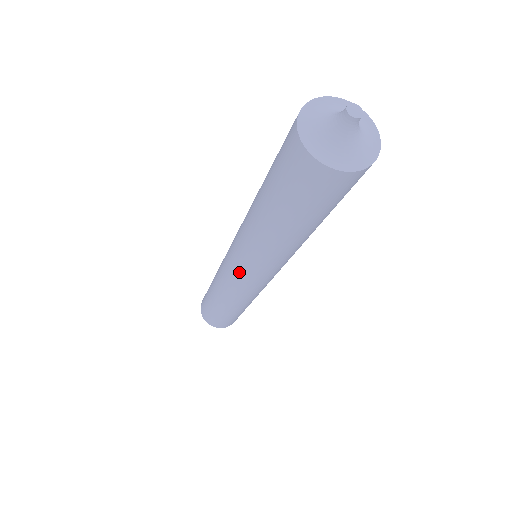
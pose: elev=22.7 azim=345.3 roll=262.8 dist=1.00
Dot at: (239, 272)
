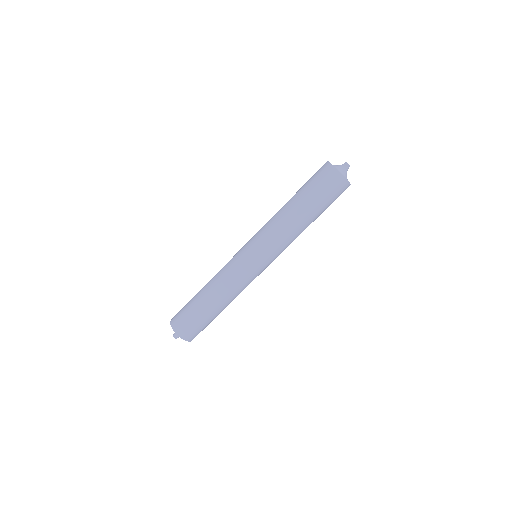
Dot at: (260, 262)
